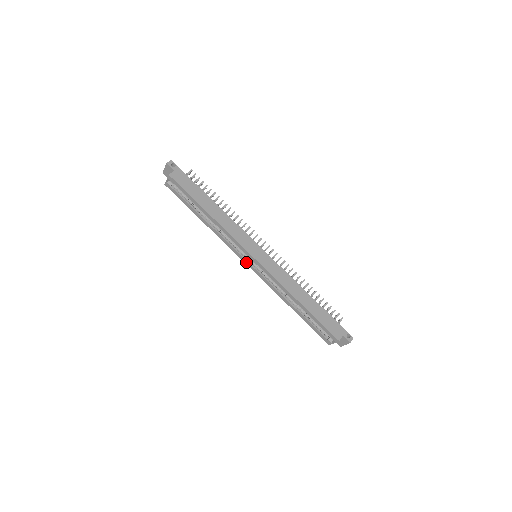
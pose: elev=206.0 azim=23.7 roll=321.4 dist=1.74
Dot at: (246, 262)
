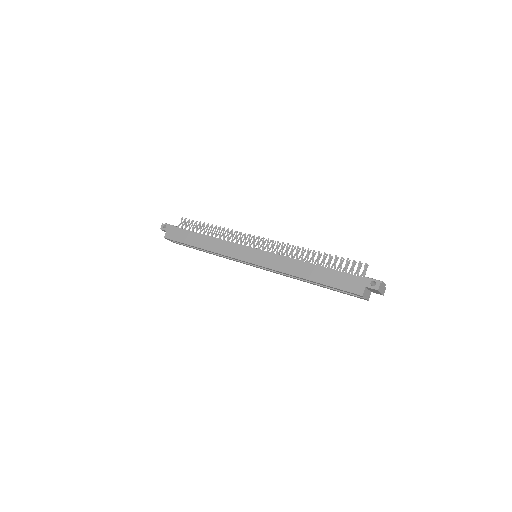
Dot at: (253, 266)
